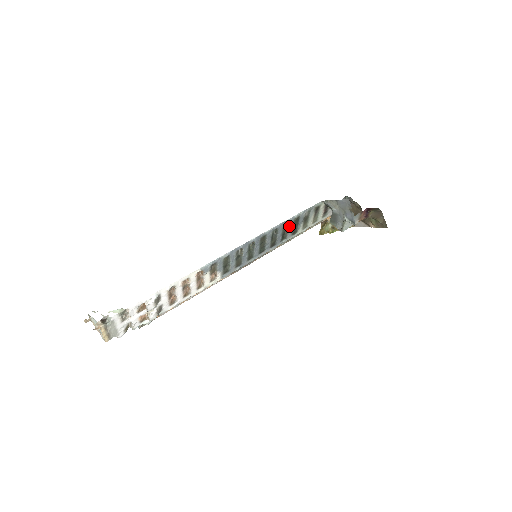
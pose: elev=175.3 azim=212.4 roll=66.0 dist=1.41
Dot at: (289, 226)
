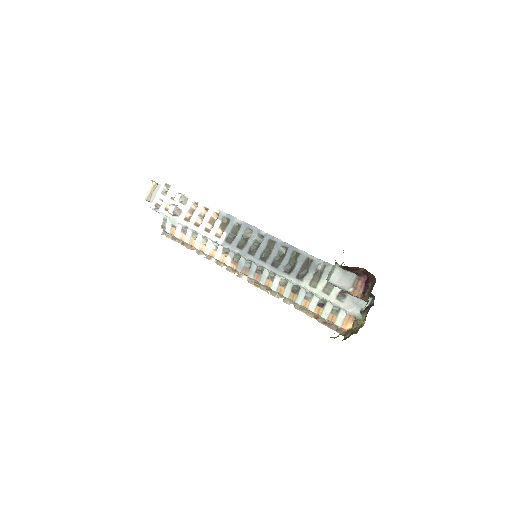
Dot at: (299, 260)
